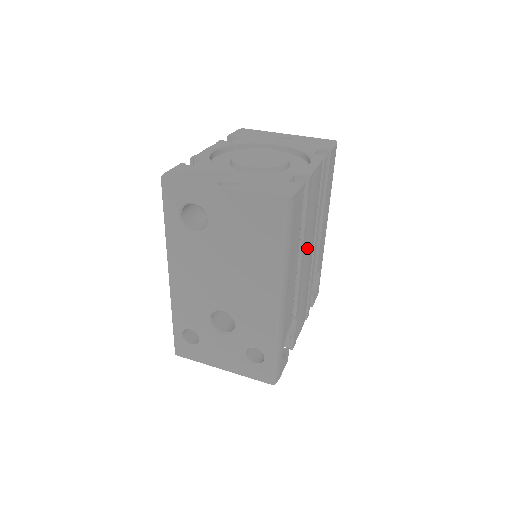
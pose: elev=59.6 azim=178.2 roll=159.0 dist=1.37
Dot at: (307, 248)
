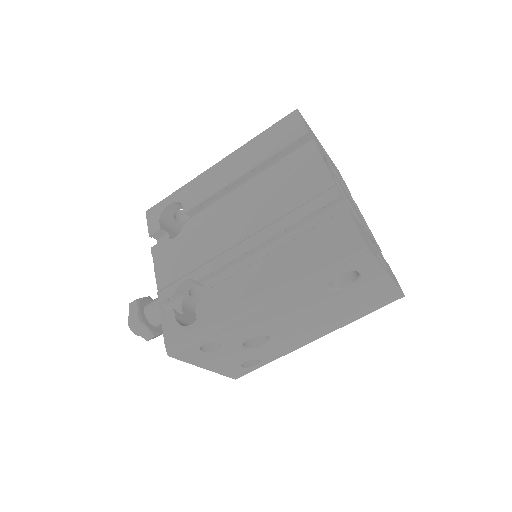
Dot at: occluded
